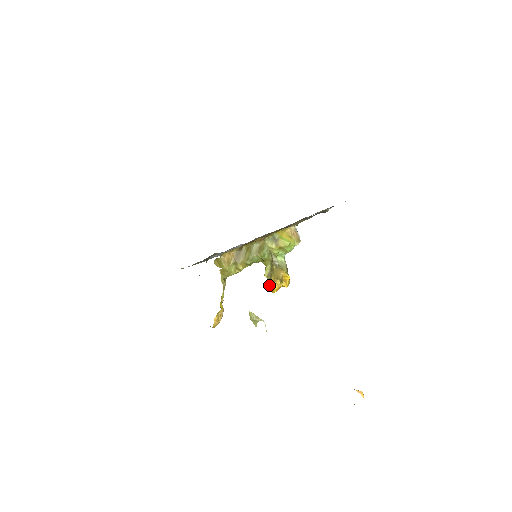
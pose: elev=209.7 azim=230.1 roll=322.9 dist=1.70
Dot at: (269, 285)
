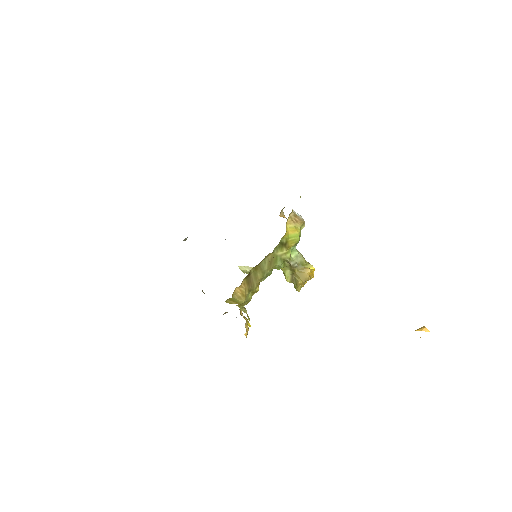
Dot at: (297, 289)
